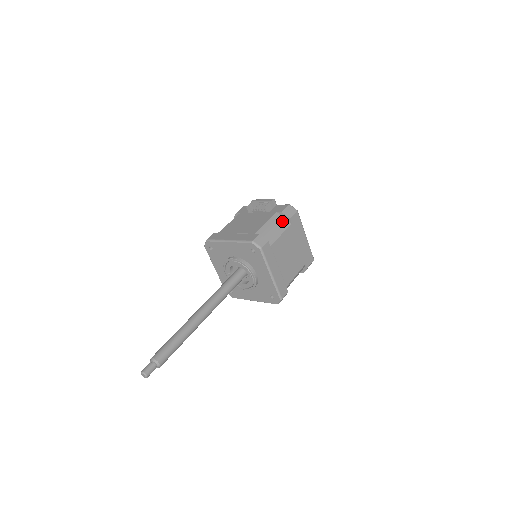
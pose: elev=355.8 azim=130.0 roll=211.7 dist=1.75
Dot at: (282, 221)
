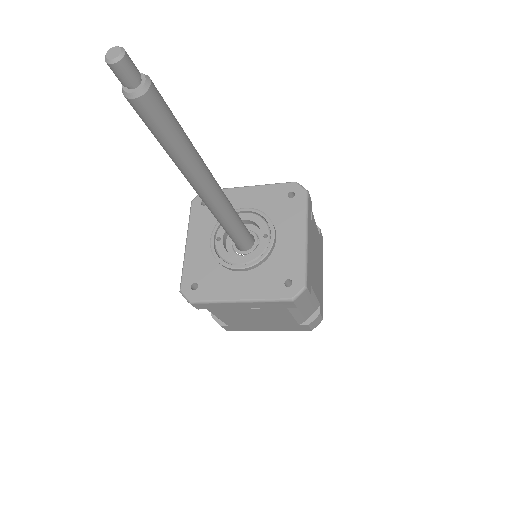
Dot at: occluded
